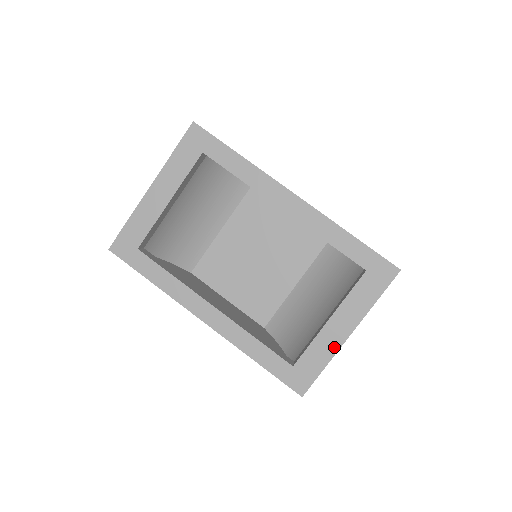
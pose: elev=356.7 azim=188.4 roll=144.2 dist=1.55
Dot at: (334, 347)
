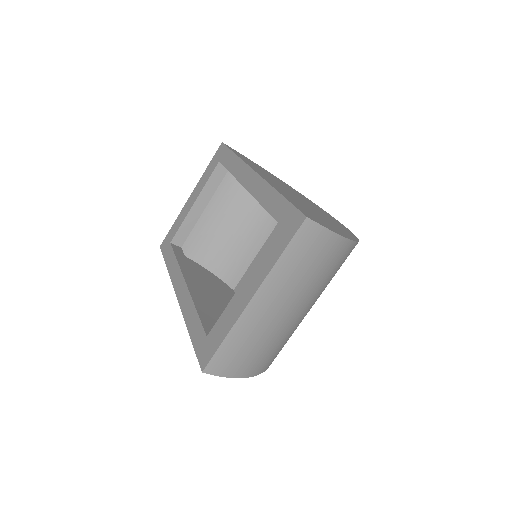
Dot at: (237, 313)
